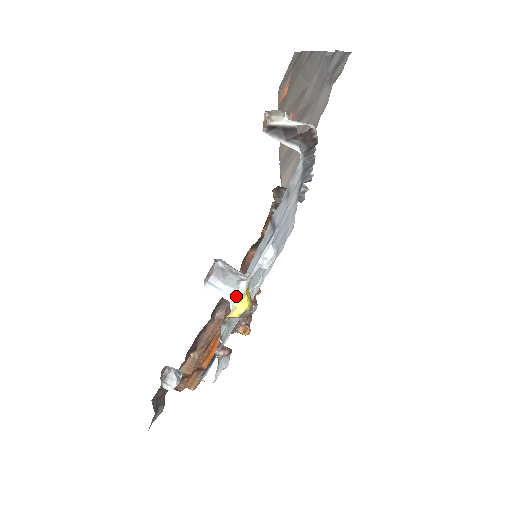
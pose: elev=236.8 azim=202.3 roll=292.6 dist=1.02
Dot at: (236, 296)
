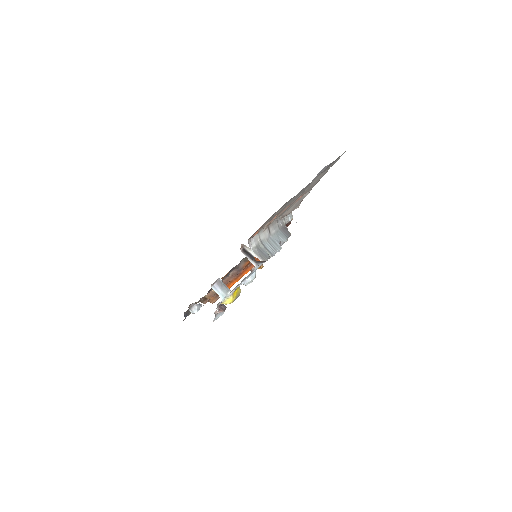
Dot at: (226, 297)
